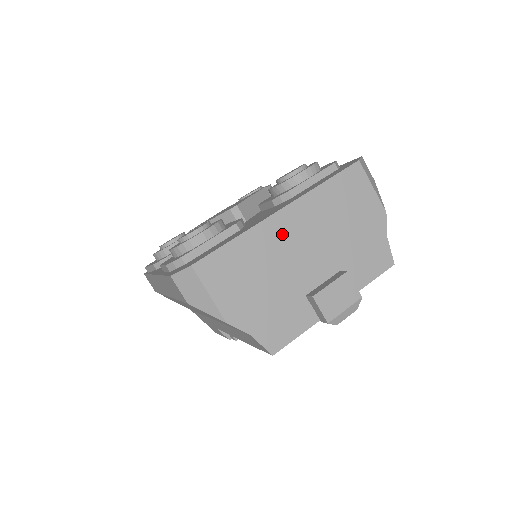
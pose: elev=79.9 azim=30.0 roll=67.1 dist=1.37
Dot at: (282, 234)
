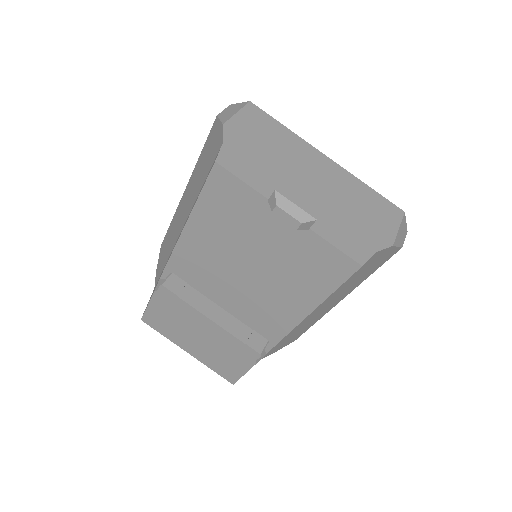
Dot at: (312, 159)
